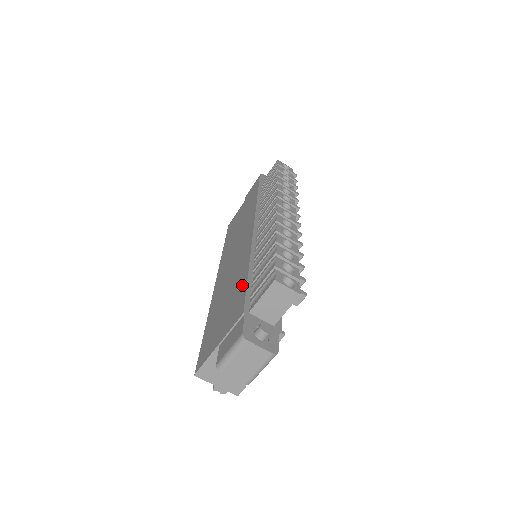
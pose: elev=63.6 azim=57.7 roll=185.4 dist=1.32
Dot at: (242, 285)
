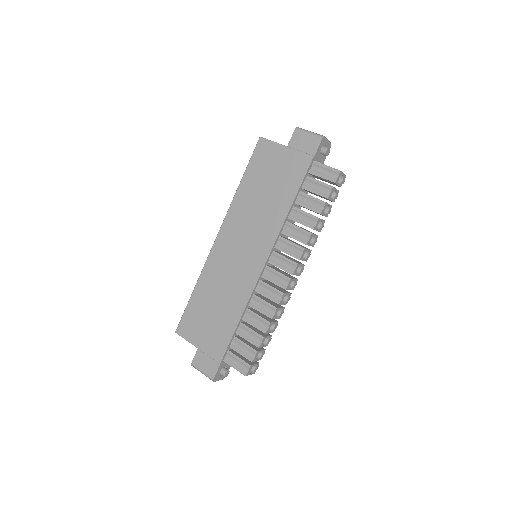
Dot at: (230, 328)
